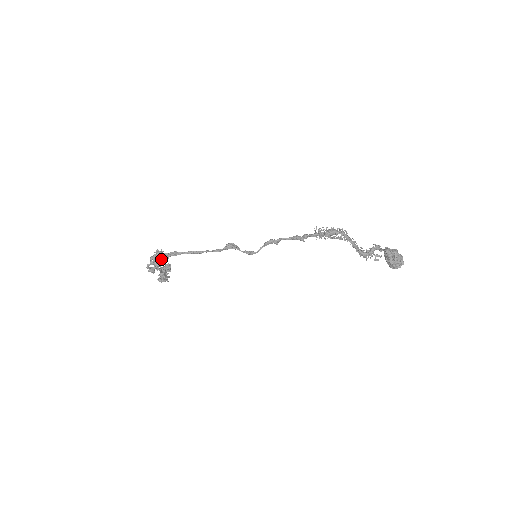
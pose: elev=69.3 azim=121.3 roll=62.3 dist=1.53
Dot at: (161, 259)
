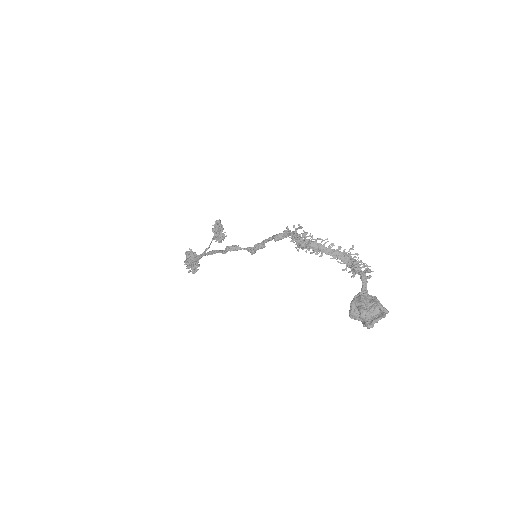
Dot at: occluded
